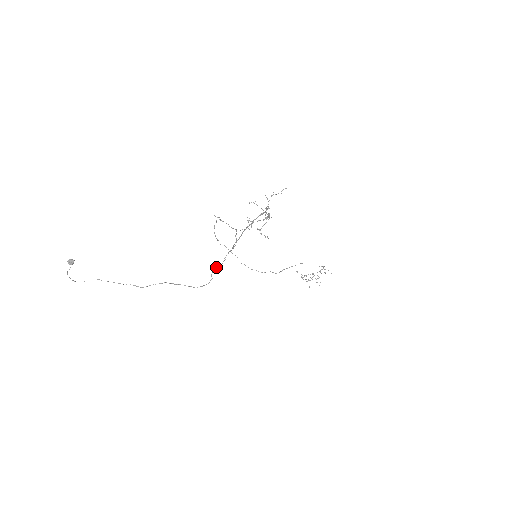
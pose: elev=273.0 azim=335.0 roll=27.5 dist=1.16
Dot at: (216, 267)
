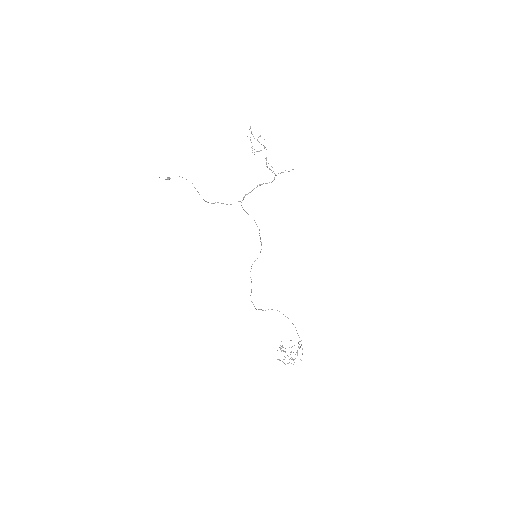
Dot at: (223, 203)
